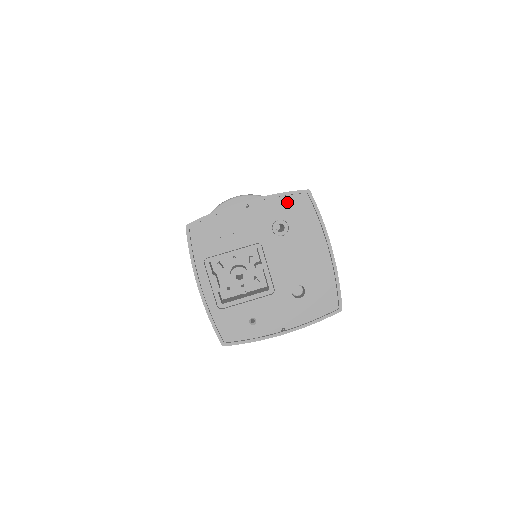
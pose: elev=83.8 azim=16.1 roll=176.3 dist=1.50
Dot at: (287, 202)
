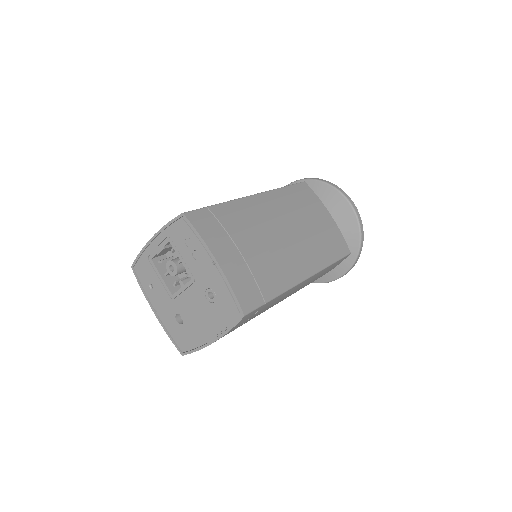
Dot at: (229, 298)
